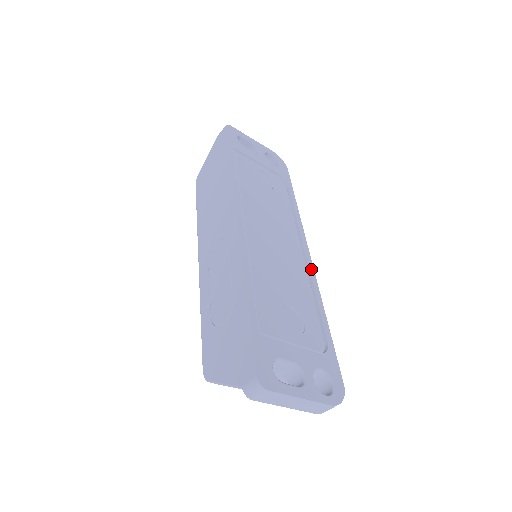
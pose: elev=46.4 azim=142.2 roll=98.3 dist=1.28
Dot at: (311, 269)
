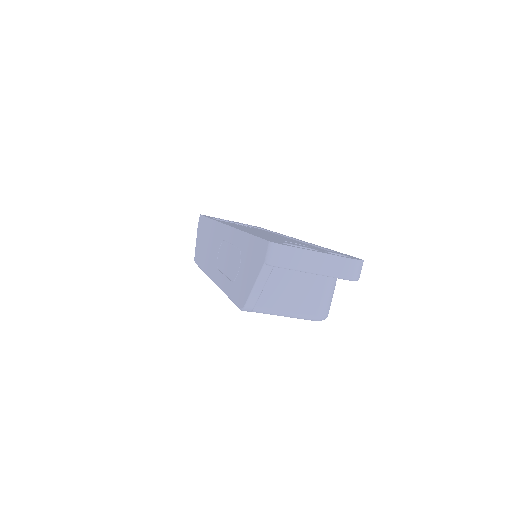
Dot at: occluded
